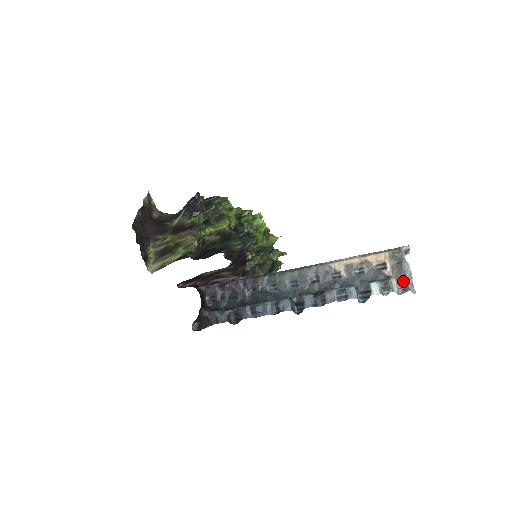
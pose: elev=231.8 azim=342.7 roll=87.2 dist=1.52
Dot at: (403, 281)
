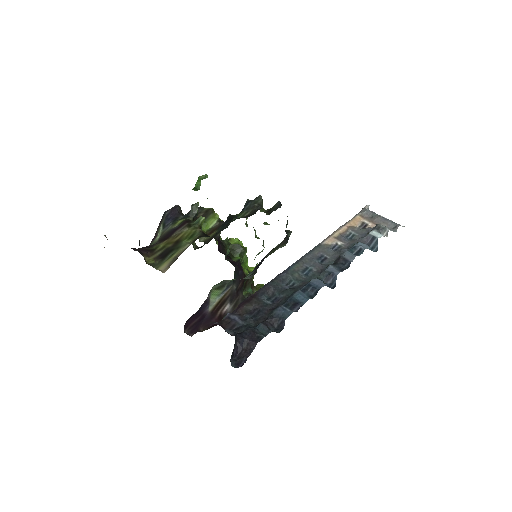
Dot at: (388, 223)
